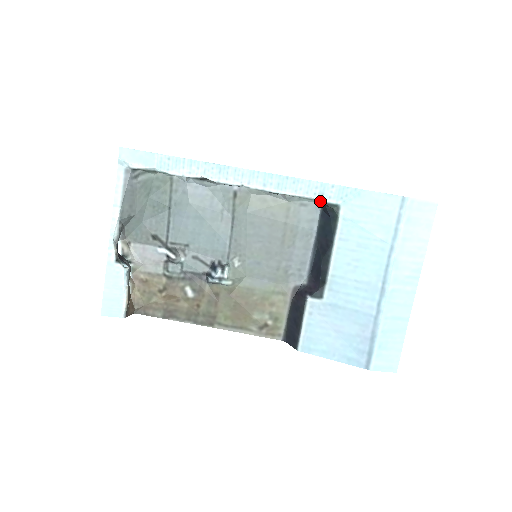
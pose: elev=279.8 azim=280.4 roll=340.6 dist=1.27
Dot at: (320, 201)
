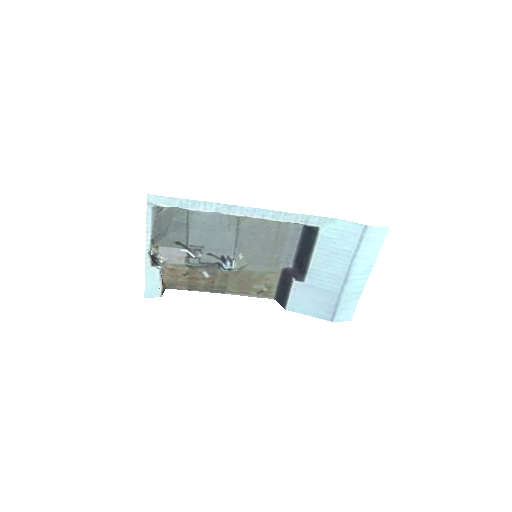
Dot at: occluded
